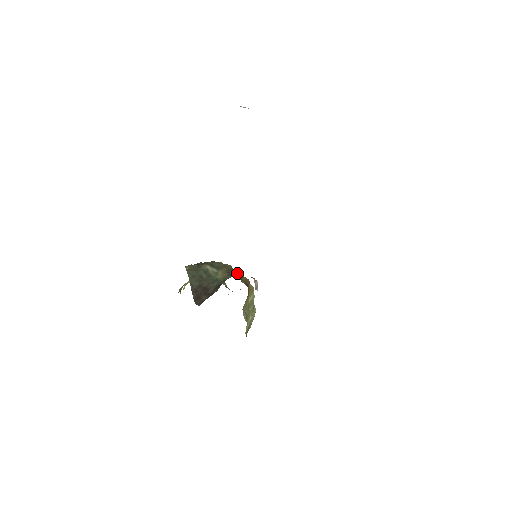
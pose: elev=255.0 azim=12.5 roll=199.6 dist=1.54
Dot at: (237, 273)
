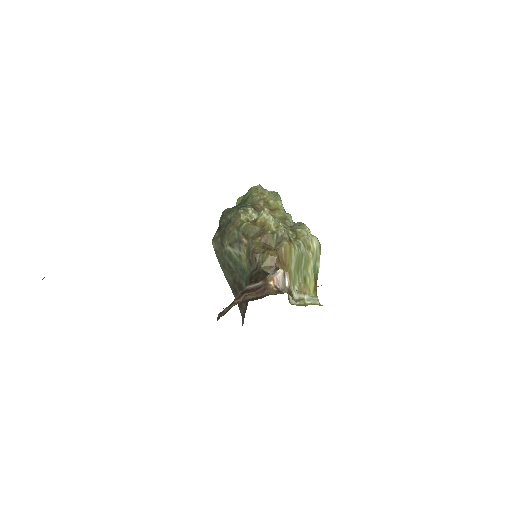
Dot at: (257, 255)
